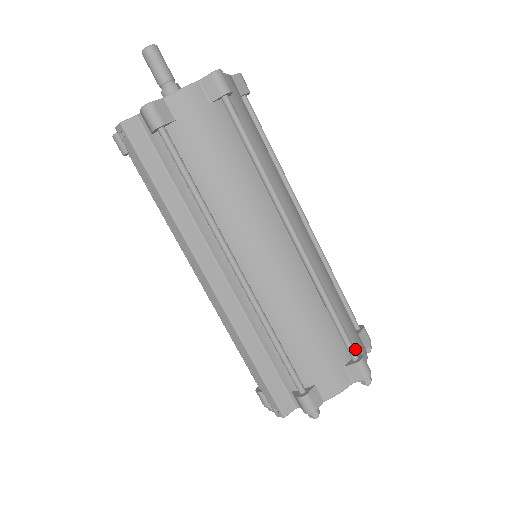
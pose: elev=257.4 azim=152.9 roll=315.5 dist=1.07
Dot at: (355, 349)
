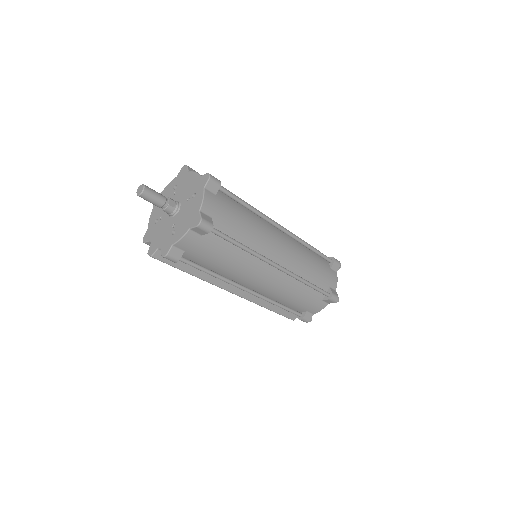
Dot at: (328, 287)
